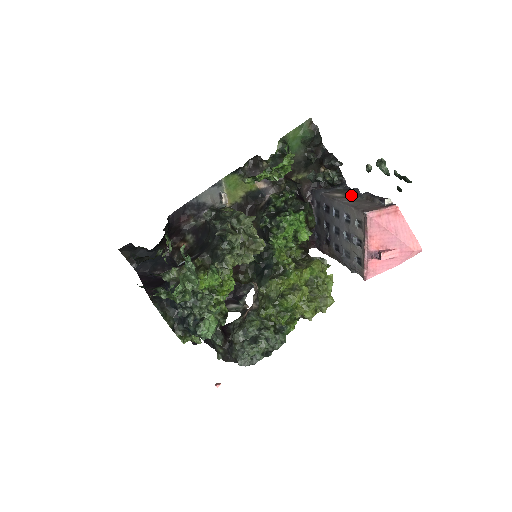
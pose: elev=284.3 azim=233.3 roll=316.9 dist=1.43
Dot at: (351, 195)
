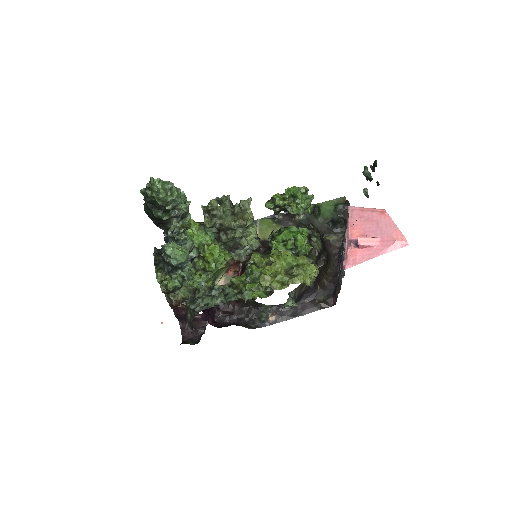
Dot at: occluded
